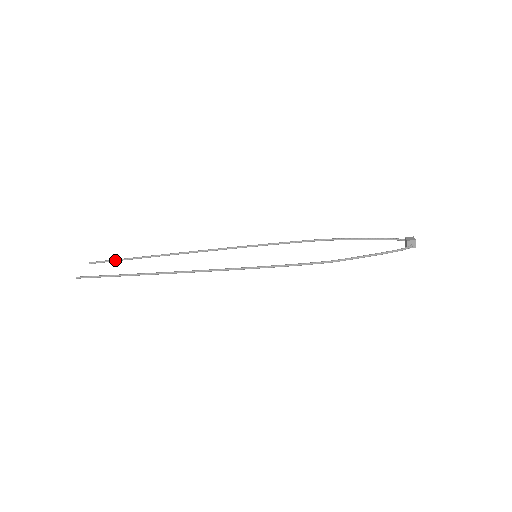
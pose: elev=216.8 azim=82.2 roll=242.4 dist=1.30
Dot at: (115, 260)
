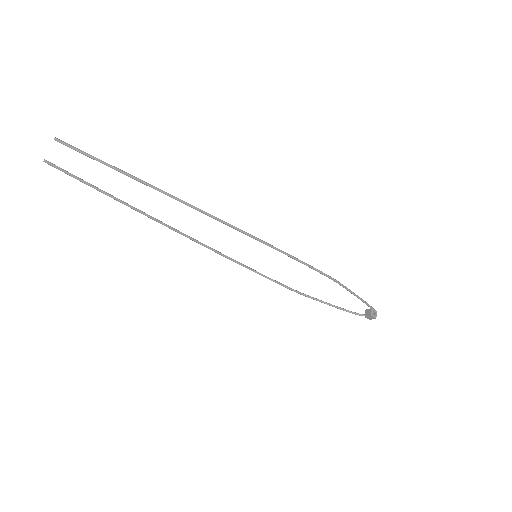
Dot at: (82, 179)
